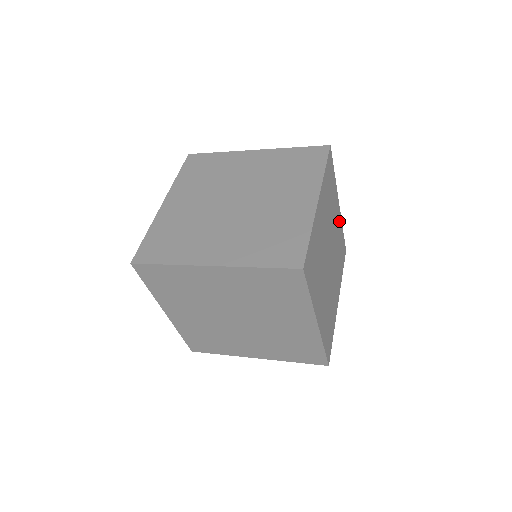
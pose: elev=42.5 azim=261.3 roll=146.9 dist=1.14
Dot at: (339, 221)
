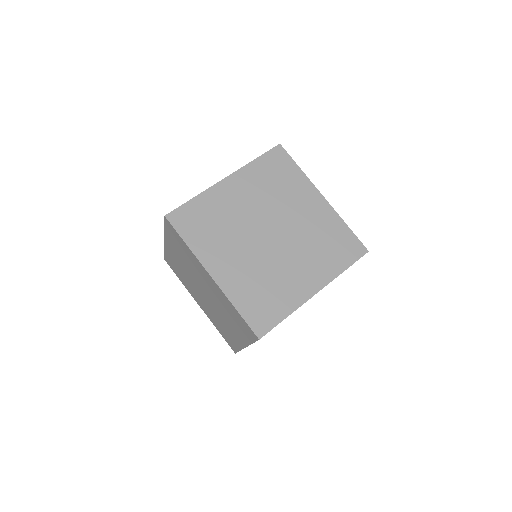
Dot at: occluded
